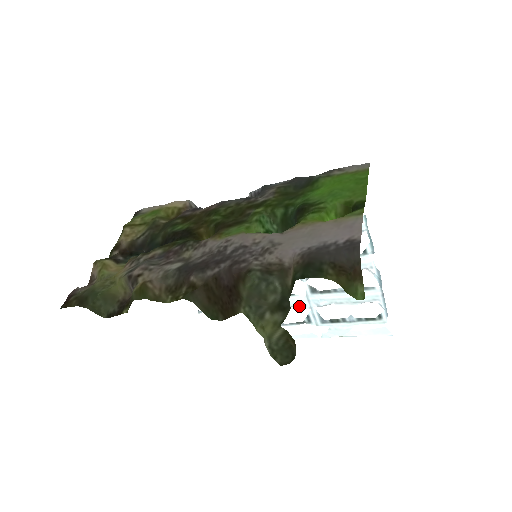
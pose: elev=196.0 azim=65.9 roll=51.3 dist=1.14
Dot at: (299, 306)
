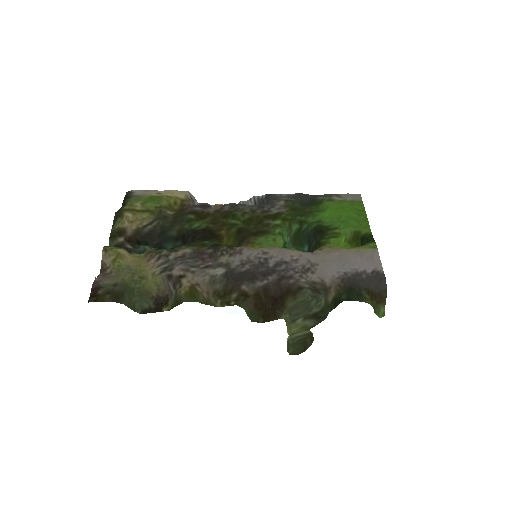
Dot at: occluded
